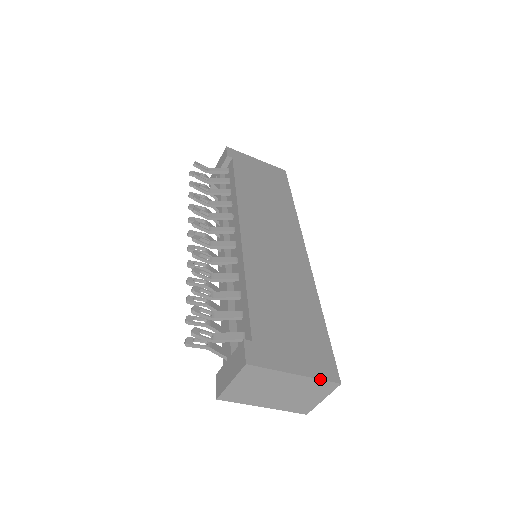
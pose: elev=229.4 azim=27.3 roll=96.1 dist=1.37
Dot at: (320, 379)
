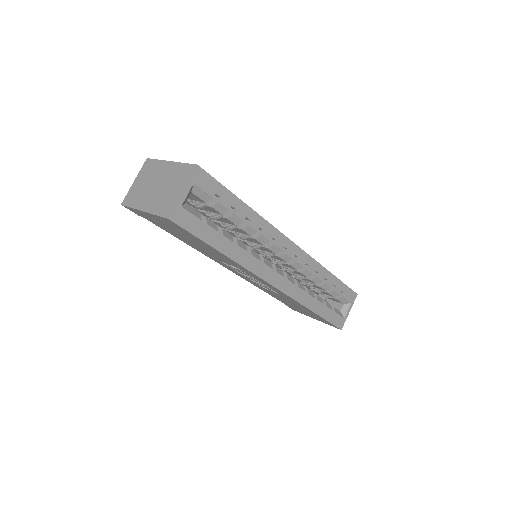
Dot at: (184, 163)
